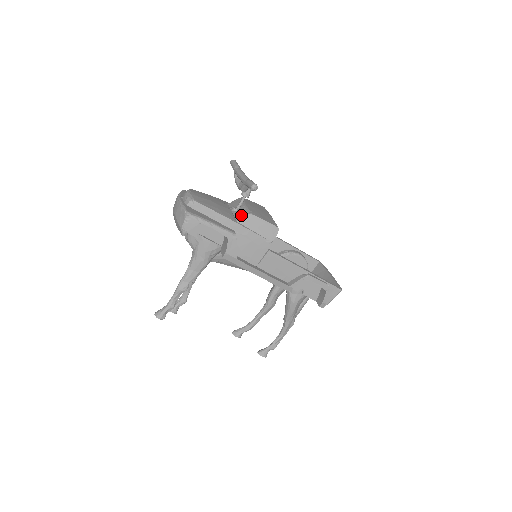
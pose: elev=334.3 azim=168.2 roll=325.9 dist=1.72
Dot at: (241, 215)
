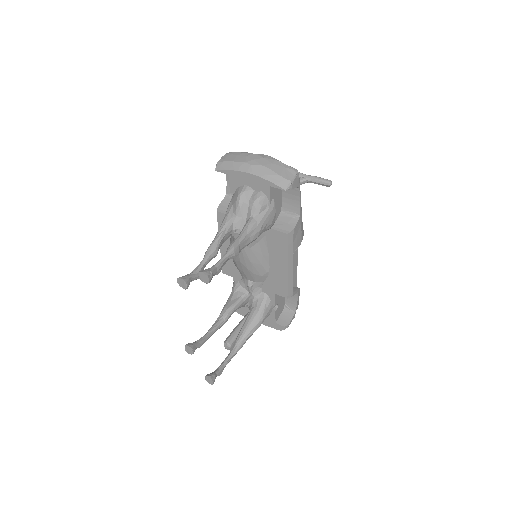
Dot at: occluded
